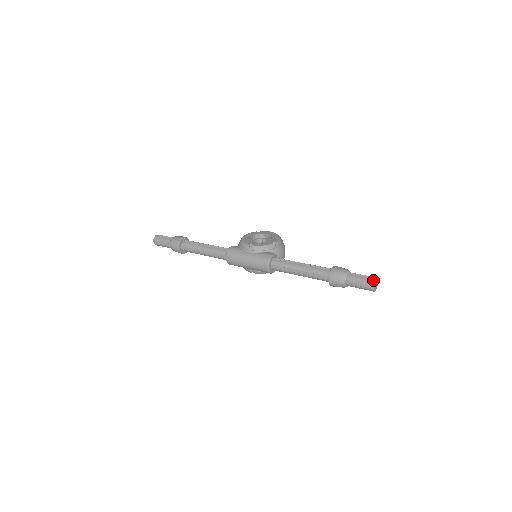
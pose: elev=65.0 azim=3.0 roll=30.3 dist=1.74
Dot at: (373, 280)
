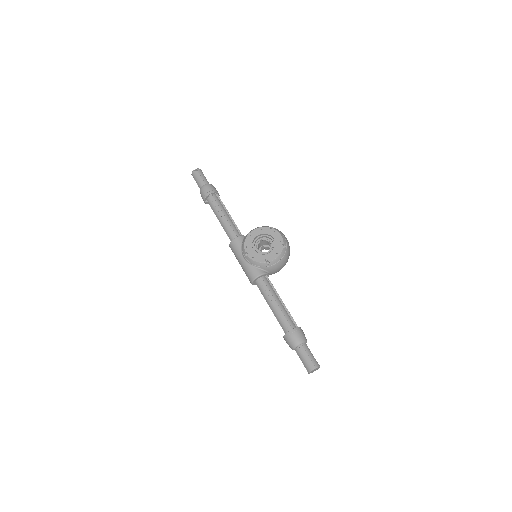
Dot at: (310, 369)
